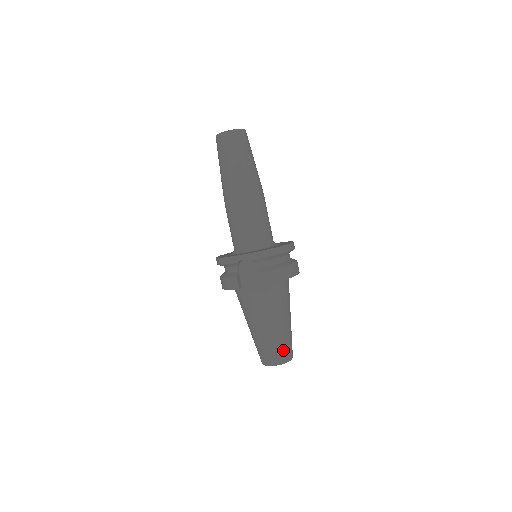
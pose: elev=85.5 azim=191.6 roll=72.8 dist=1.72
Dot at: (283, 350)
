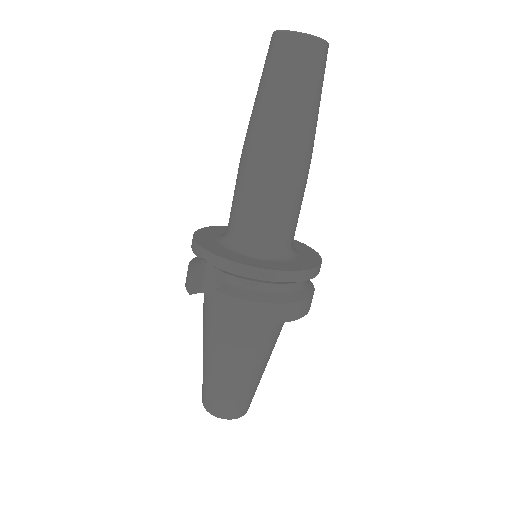
Dot at: (226, 403)
